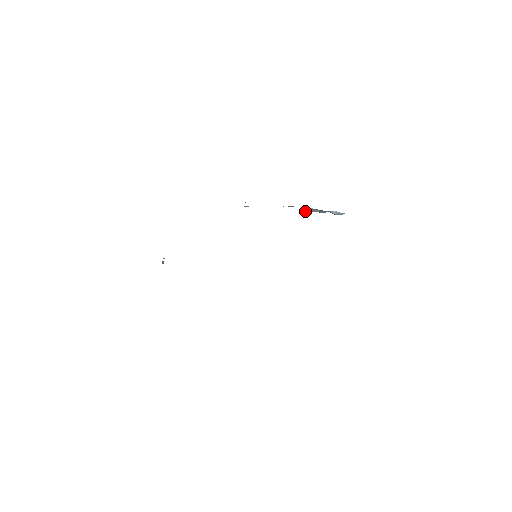
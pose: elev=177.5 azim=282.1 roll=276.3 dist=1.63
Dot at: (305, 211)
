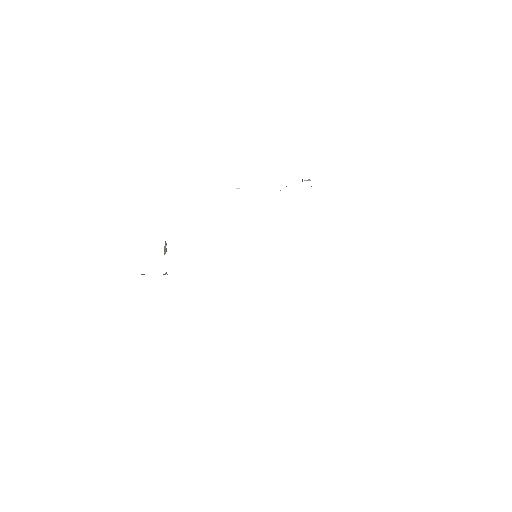
Dot at: occluded
